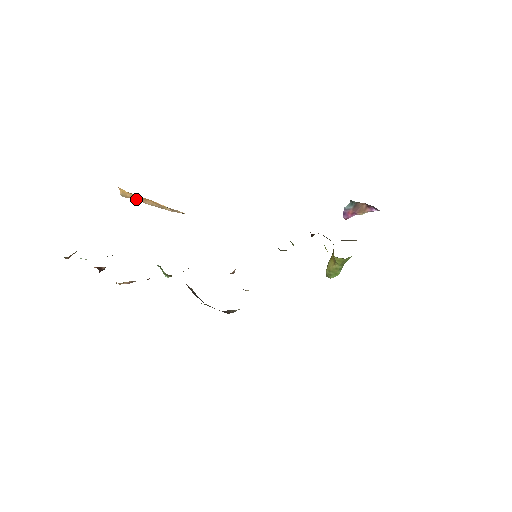
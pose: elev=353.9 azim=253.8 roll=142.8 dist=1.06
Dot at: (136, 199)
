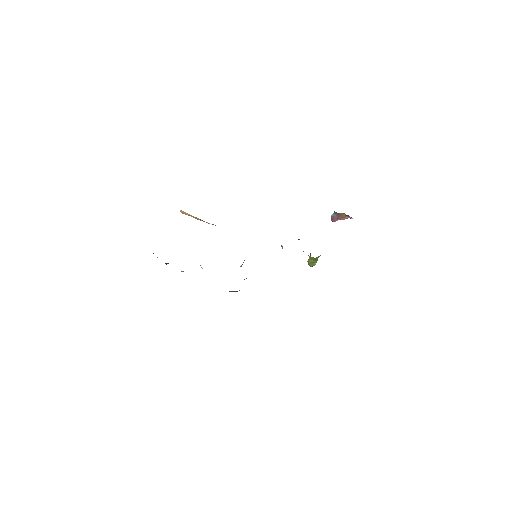
Dot at: occluded
